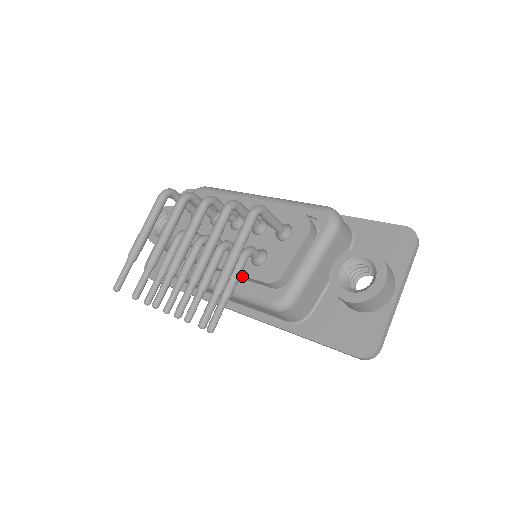
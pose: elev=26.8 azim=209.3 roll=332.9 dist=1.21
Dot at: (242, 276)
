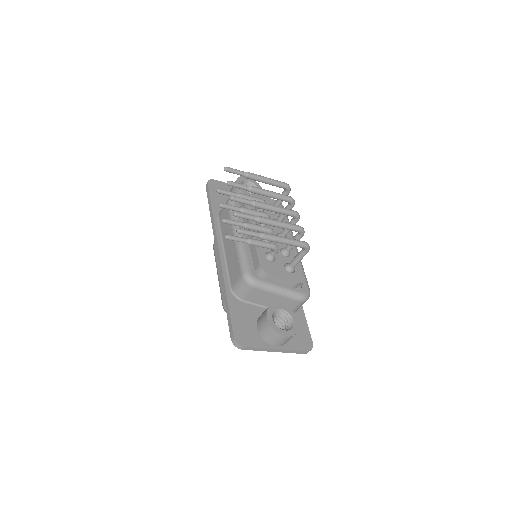
Dot at: (255, 249)
